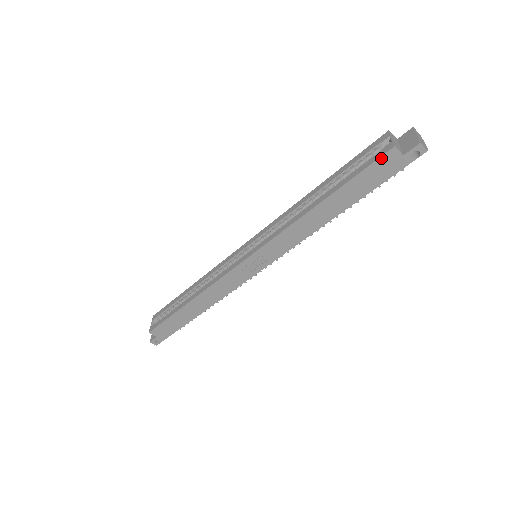
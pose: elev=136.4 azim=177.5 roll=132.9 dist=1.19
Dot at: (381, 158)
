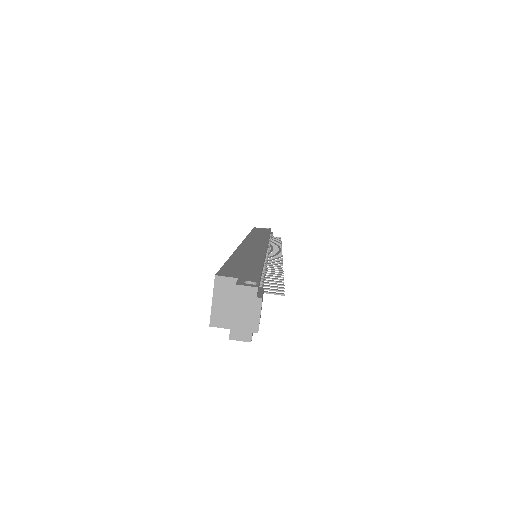
Dot at: occluded
